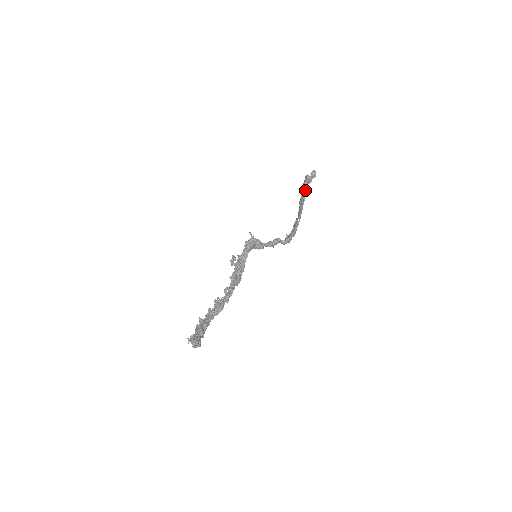
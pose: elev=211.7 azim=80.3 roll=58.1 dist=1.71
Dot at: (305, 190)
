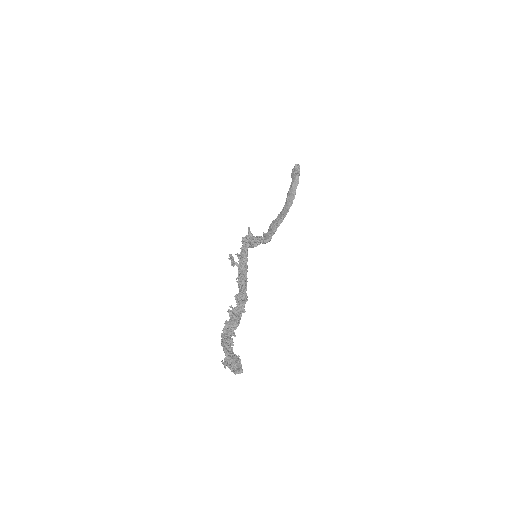
Dot at: (296, 184)
